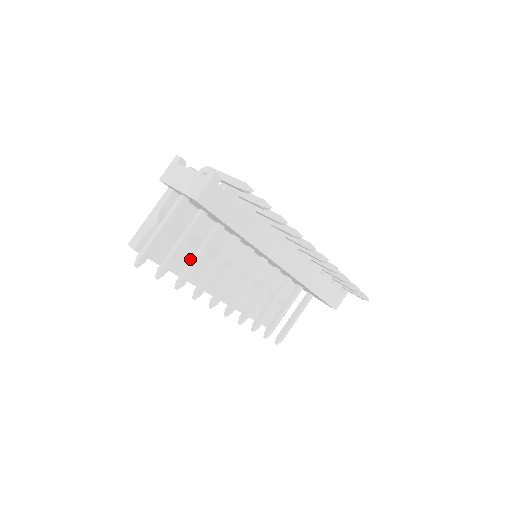
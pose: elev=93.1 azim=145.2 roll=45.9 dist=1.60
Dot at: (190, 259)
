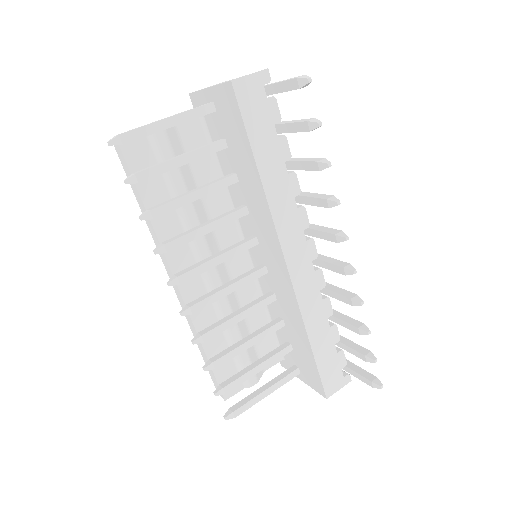
Dot at: occluded
